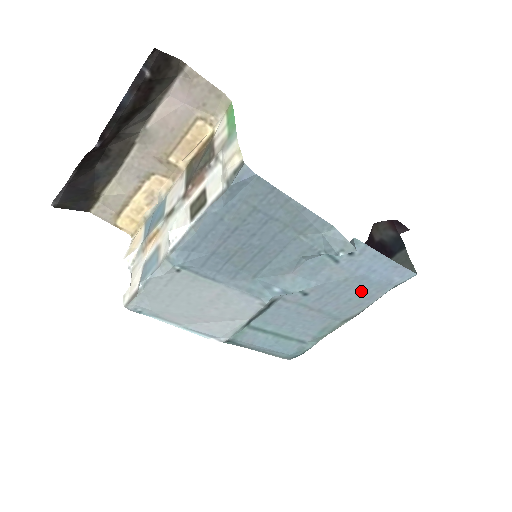
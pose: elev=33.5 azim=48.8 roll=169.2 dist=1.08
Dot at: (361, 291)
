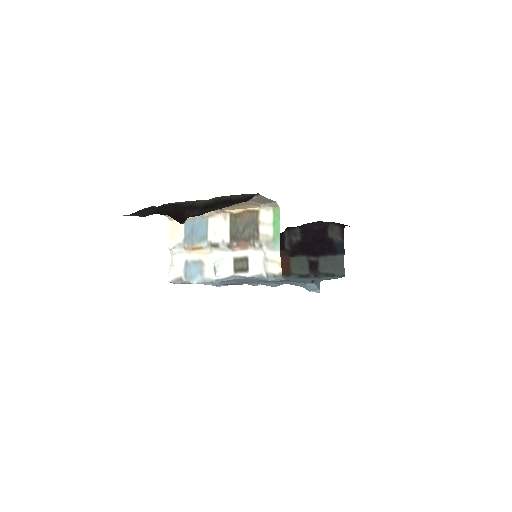
Dot at: (310, 279)
